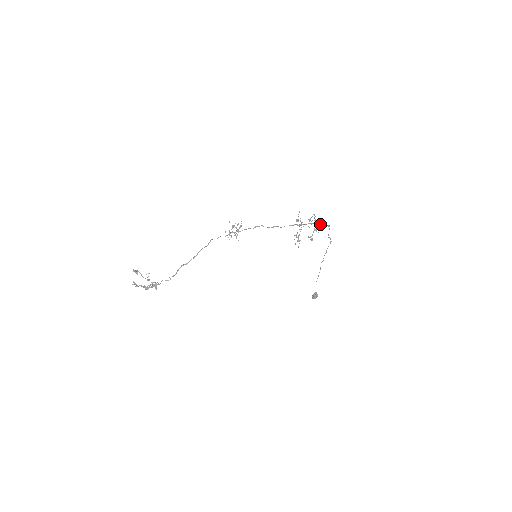
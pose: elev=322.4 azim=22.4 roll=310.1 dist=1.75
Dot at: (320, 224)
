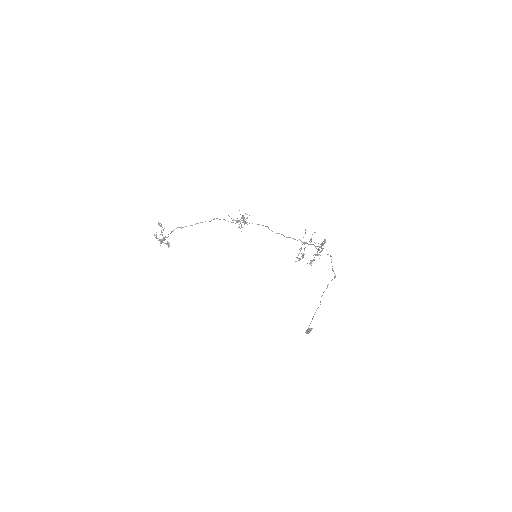
Dot at: occluded
